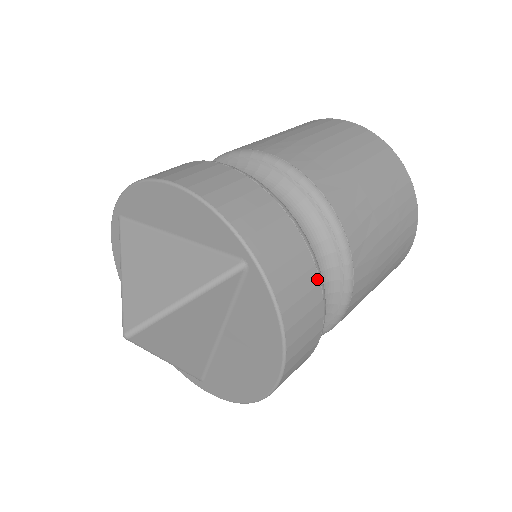
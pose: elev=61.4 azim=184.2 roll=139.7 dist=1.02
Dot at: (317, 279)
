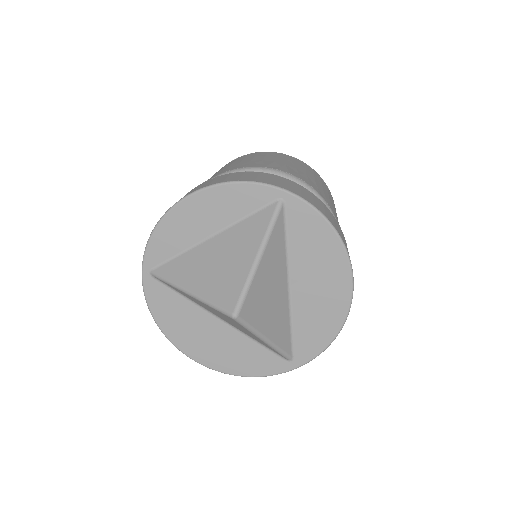
Dot at: (321, 201)
